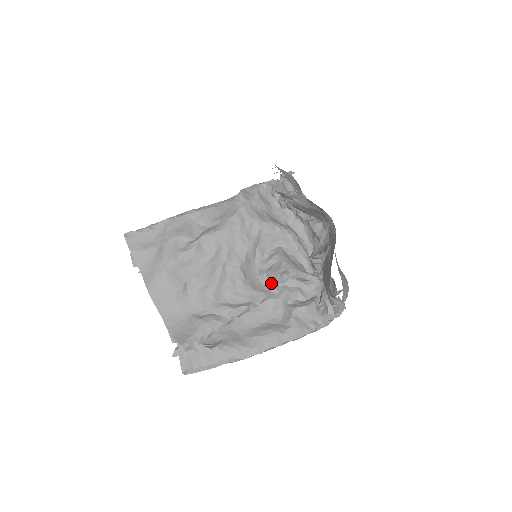
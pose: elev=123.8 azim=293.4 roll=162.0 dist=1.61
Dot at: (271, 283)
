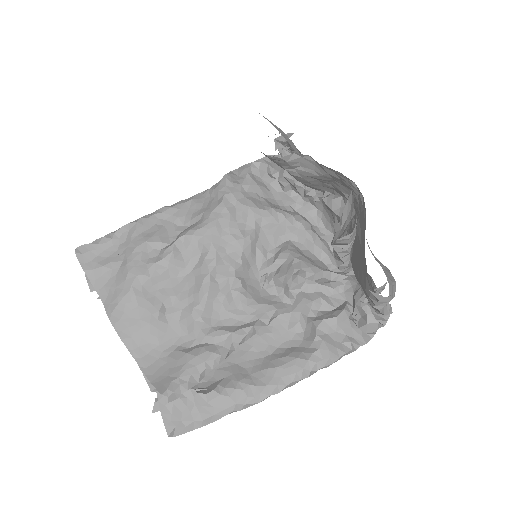
Dot at: (282, 291)
